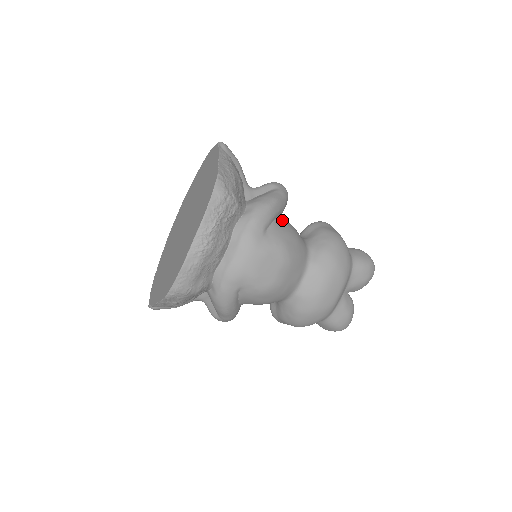
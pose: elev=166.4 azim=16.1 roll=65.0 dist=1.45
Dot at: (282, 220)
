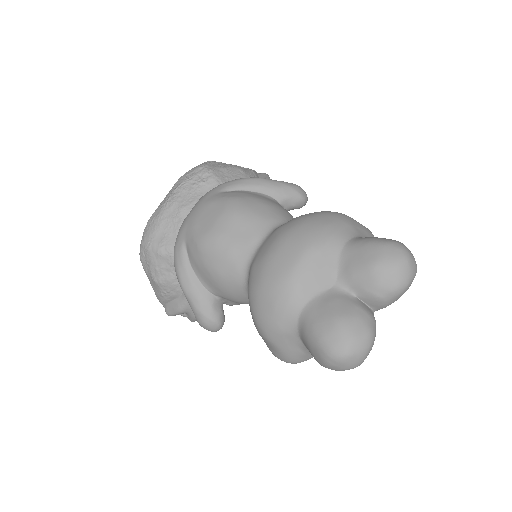
Dot at: (264, 196)
